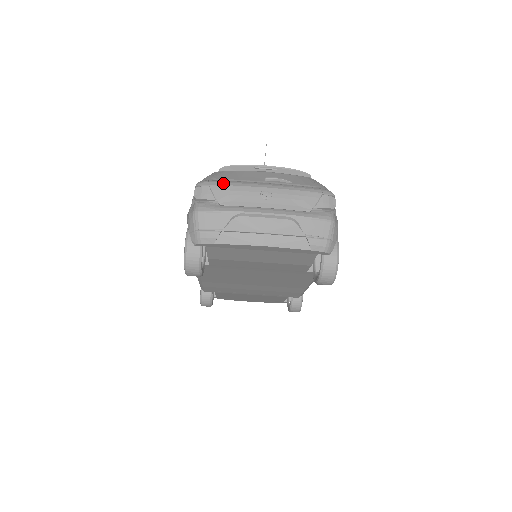
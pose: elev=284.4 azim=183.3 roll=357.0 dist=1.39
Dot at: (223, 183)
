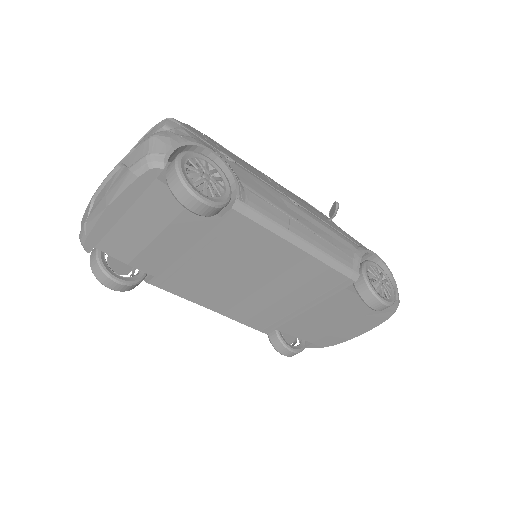
Dot at: occluded
